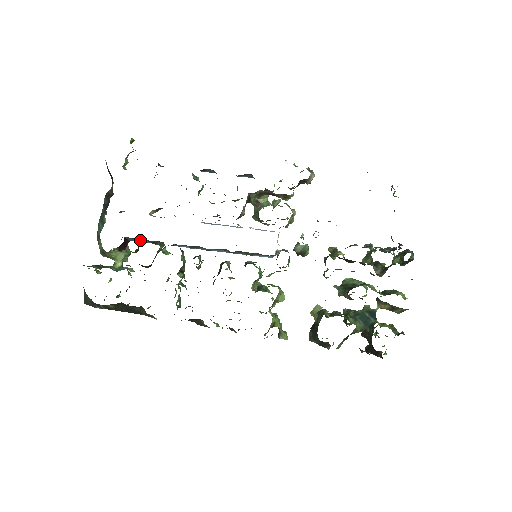
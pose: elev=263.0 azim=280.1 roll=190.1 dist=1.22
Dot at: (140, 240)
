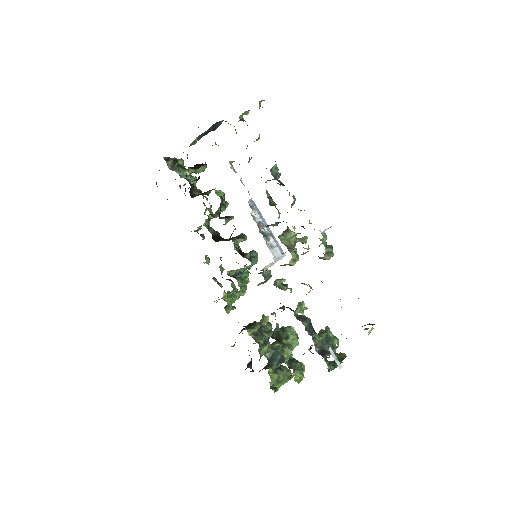
Dot at: occluded
